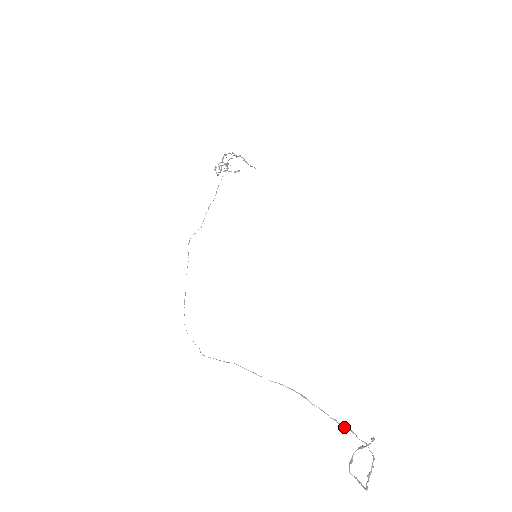
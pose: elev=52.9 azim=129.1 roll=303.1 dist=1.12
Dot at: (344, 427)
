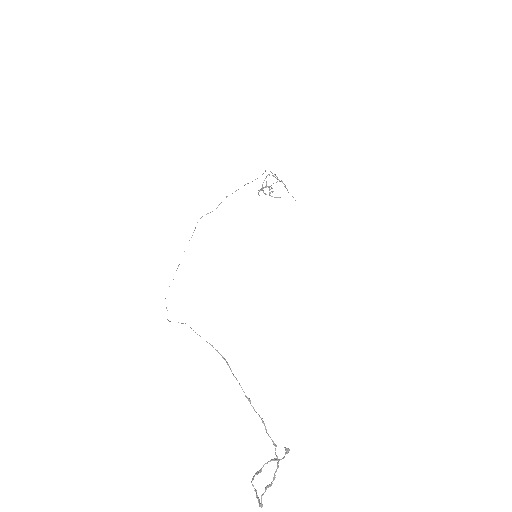
Dot at: (256, 412)
